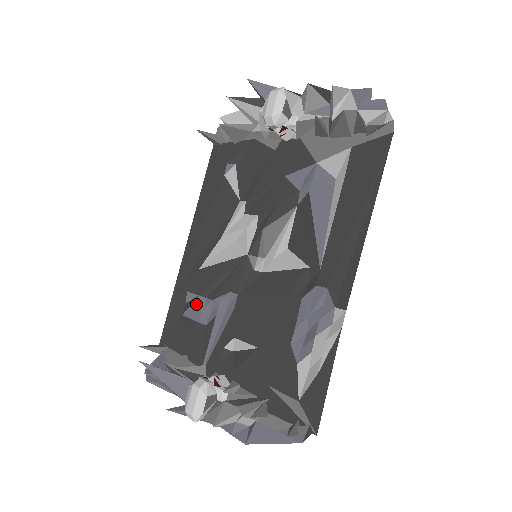
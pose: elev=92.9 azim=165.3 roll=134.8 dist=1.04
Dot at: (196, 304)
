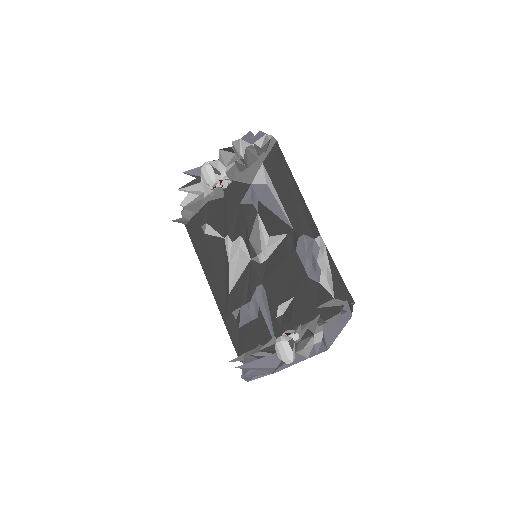
Dot at: (243, 313)
